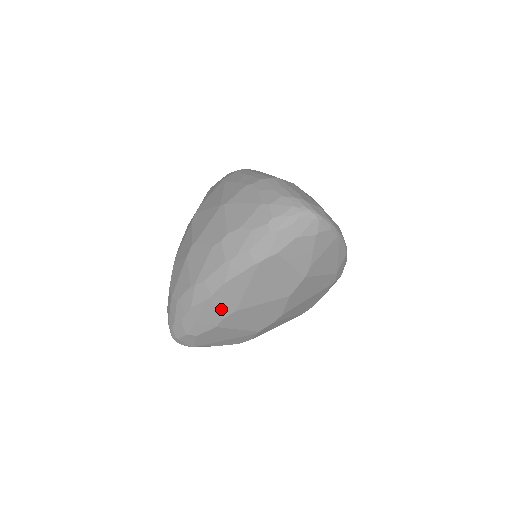
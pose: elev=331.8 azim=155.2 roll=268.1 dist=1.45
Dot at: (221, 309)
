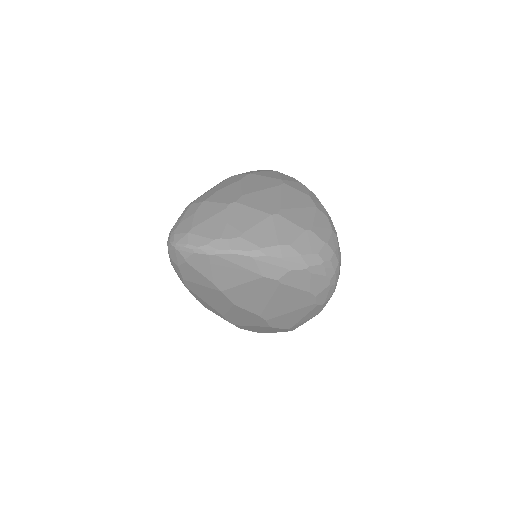
Dot at: (218, 314)
